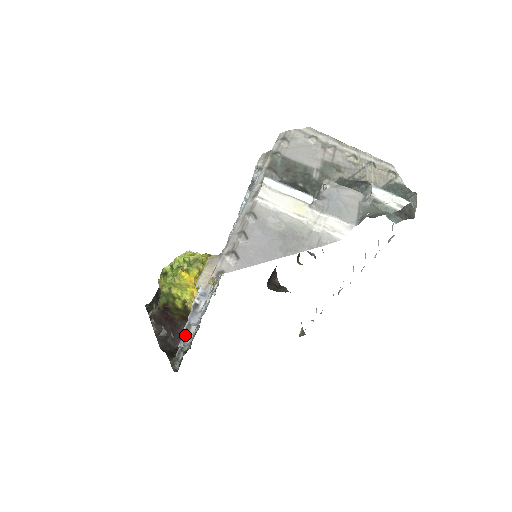
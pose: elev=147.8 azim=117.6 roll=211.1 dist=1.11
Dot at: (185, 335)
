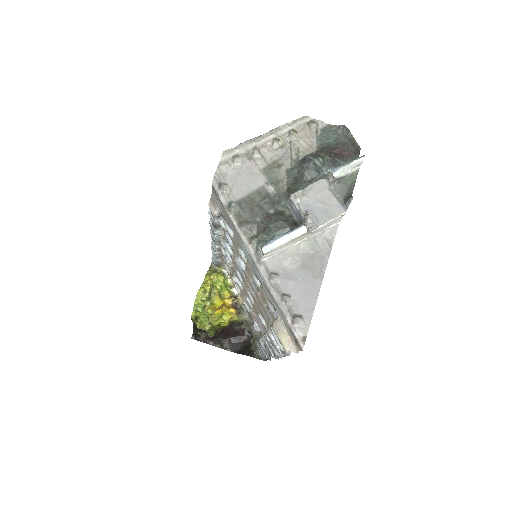
Dot at: (269, 352)
